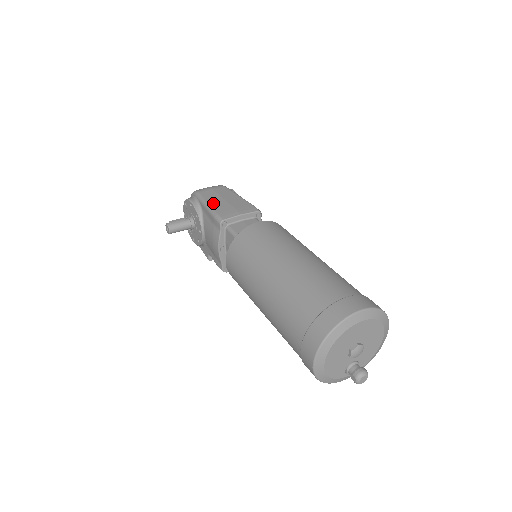
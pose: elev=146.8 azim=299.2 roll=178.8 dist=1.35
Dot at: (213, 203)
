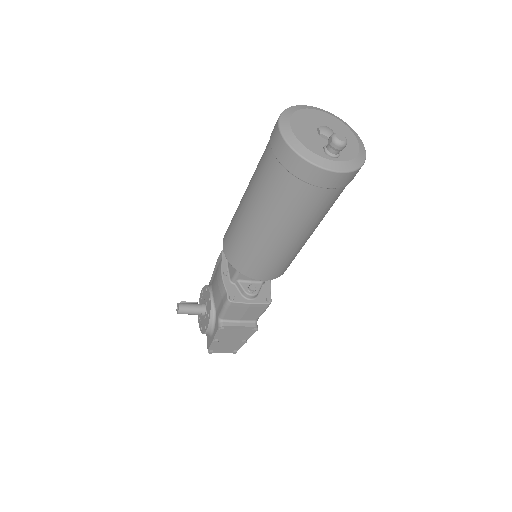
Dot at: occluded
